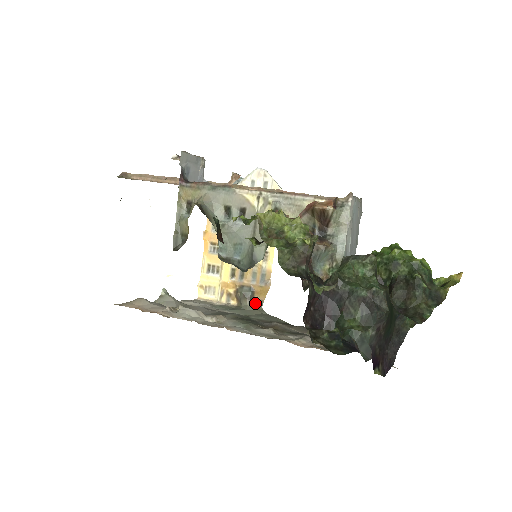
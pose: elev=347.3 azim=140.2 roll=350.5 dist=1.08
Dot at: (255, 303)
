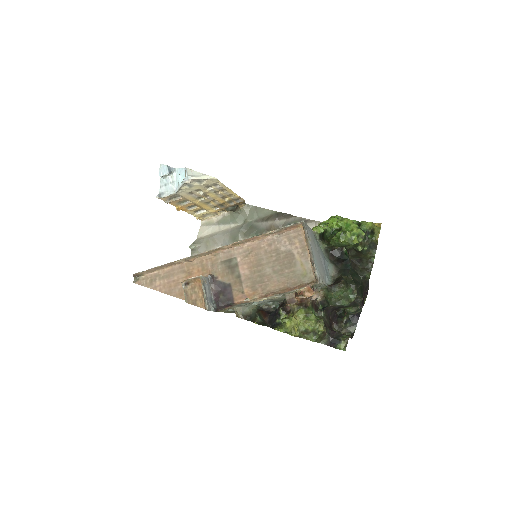
Dot at: (240, 206)
